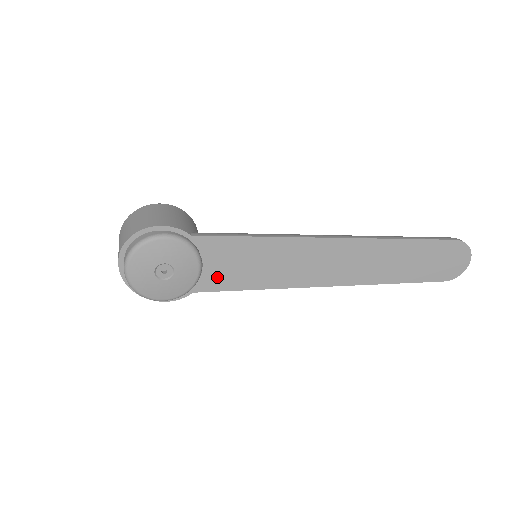
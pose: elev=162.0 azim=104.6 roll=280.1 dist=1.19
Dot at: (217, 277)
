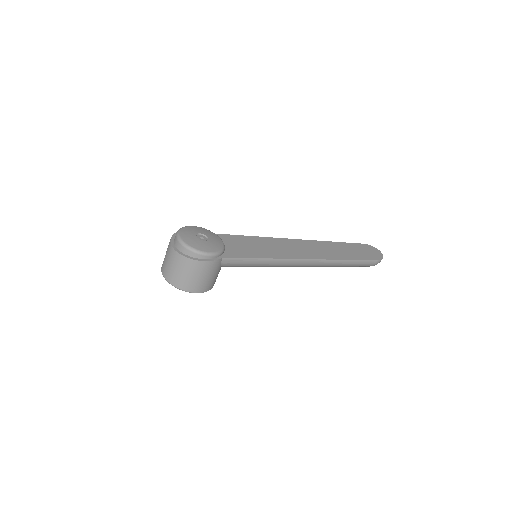
Dot at: (236, 251)
